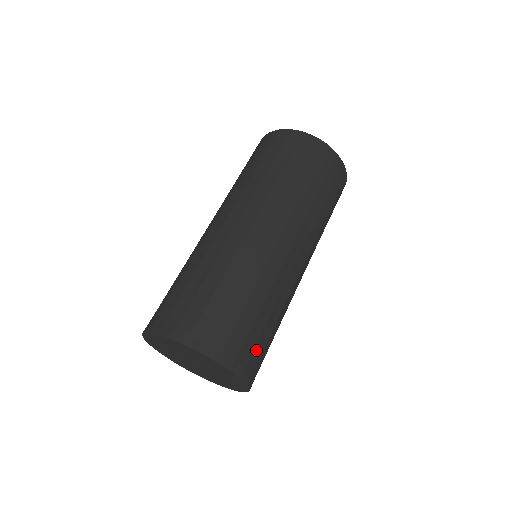
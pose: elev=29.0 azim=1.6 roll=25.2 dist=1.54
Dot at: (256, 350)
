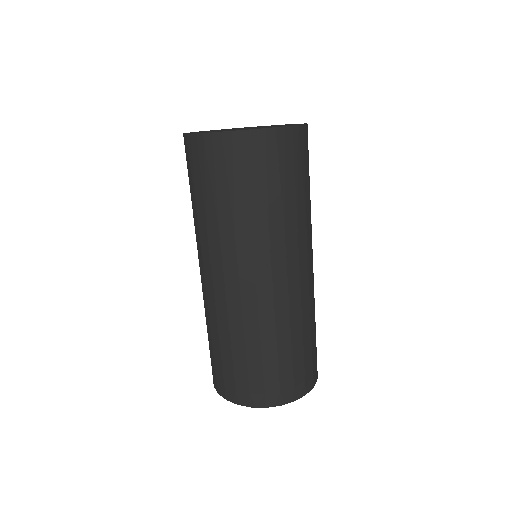
Dot at: (313, 361)
